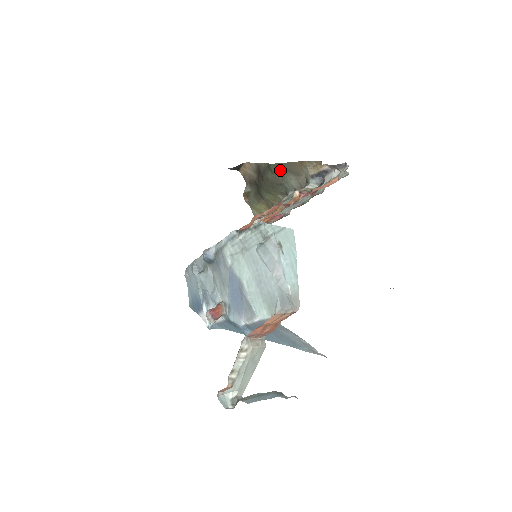
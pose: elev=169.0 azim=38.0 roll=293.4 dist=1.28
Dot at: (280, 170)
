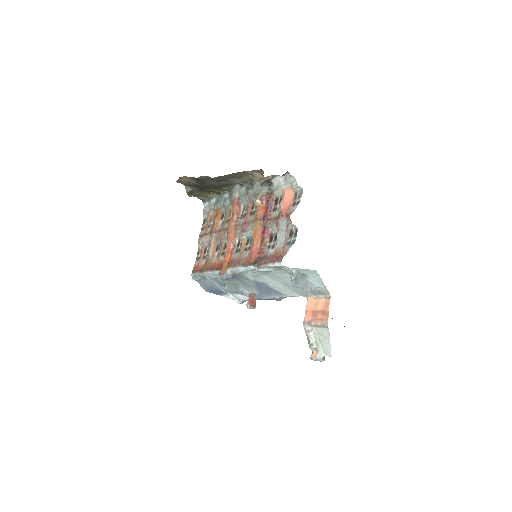
Dot at: (223, 179)
